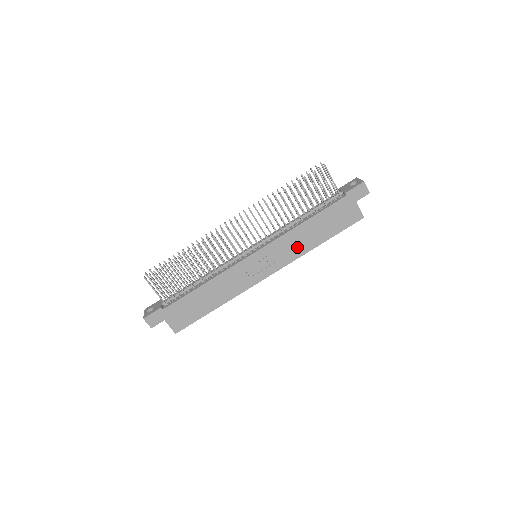
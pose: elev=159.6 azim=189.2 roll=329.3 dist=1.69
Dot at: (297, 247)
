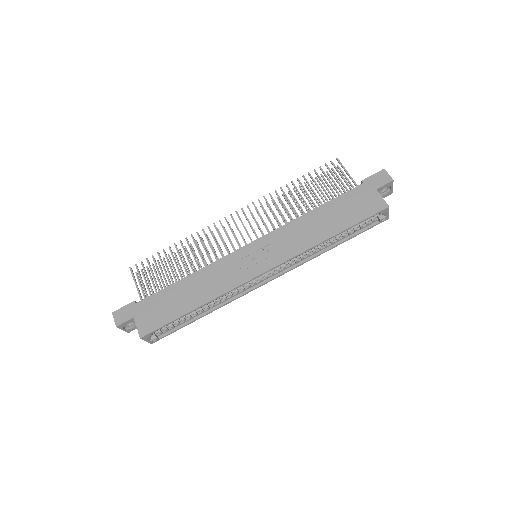
Dot at: (302, 239)
